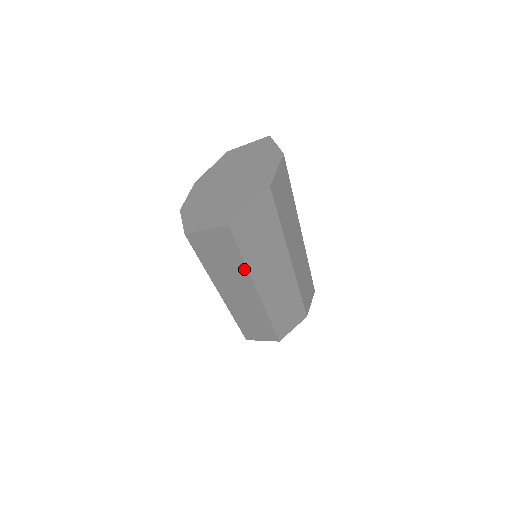
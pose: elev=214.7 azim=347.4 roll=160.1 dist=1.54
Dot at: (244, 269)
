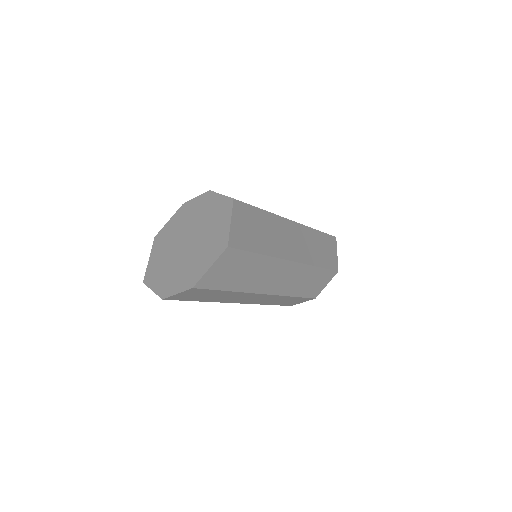
Dot at: occluded
